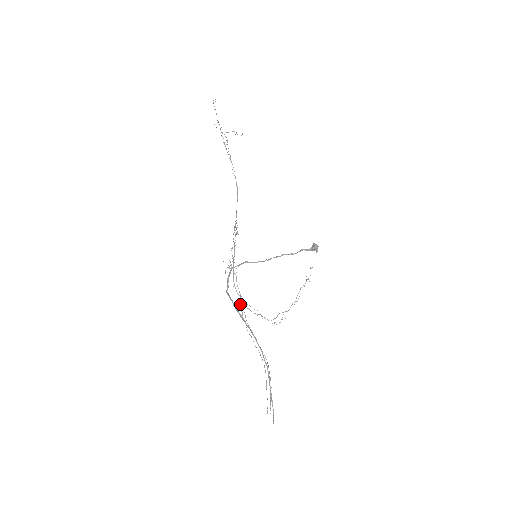
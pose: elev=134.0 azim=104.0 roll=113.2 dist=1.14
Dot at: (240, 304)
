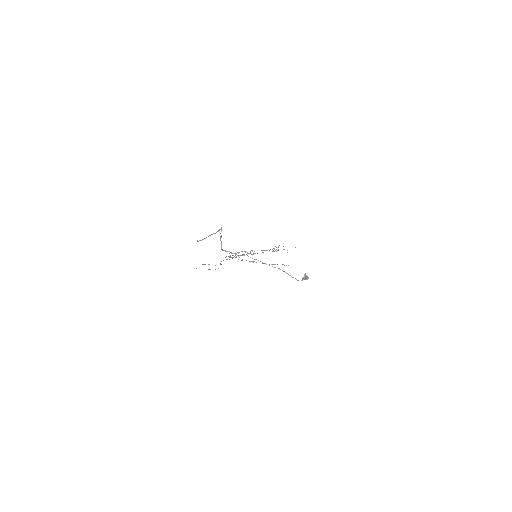
Dot at: occluded
